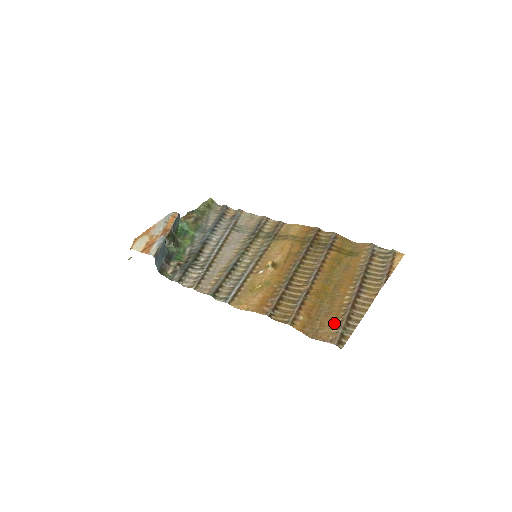
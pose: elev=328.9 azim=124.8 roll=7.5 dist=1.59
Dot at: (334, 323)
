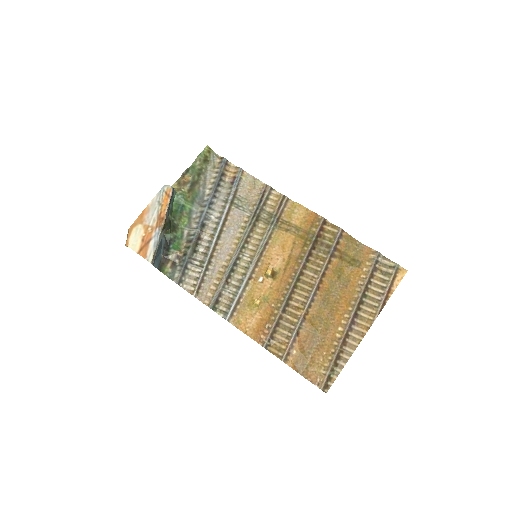
Dot at: (324, 362)
